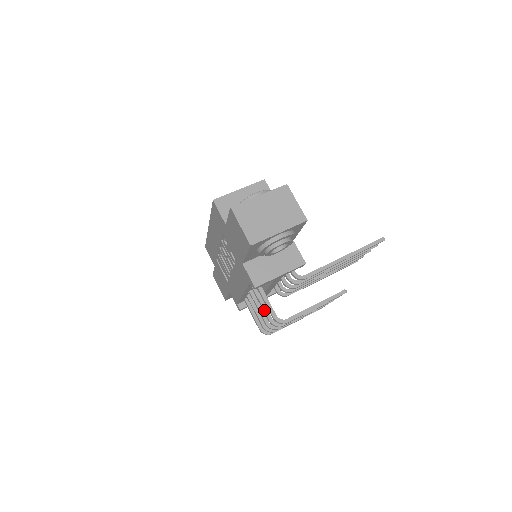
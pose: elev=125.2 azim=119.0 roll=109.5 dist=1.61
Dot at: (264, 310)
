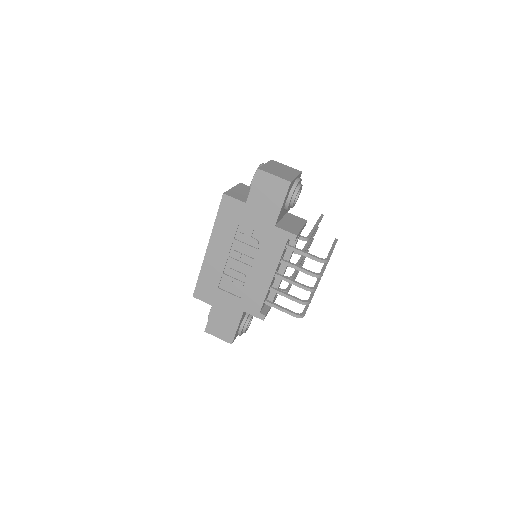
Dot at: (303, 269)
